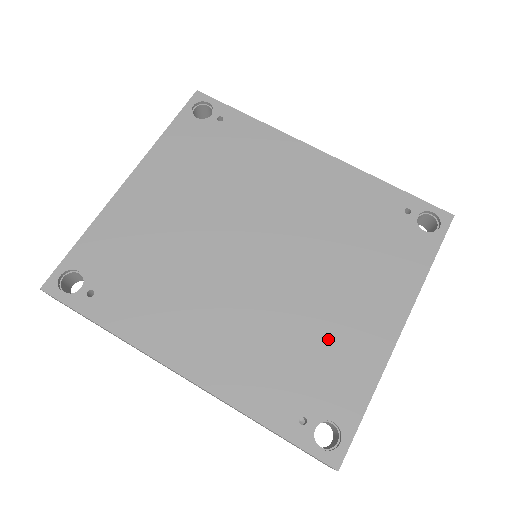
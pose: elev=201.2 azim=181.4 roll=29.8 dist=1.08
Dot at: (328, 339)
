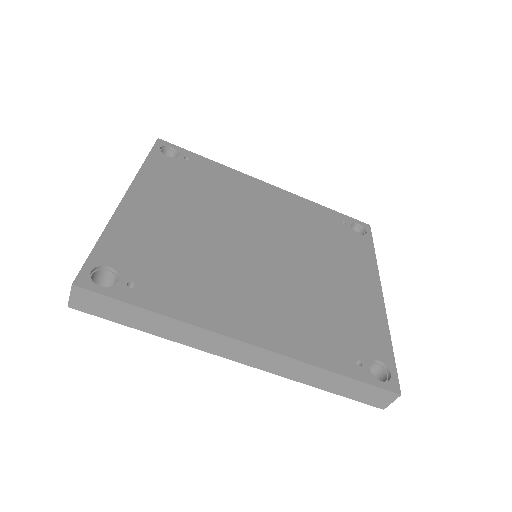
Dot at: (343, 304)
